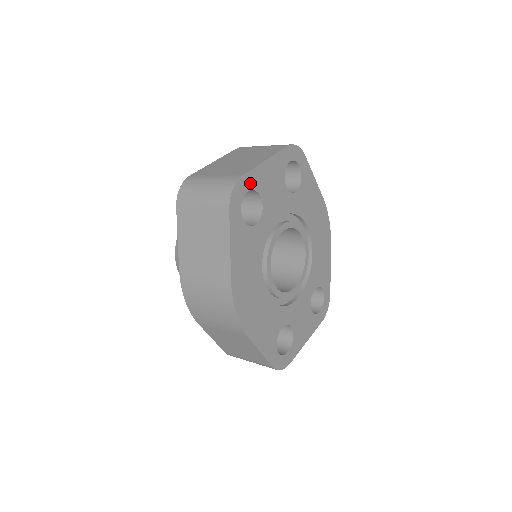
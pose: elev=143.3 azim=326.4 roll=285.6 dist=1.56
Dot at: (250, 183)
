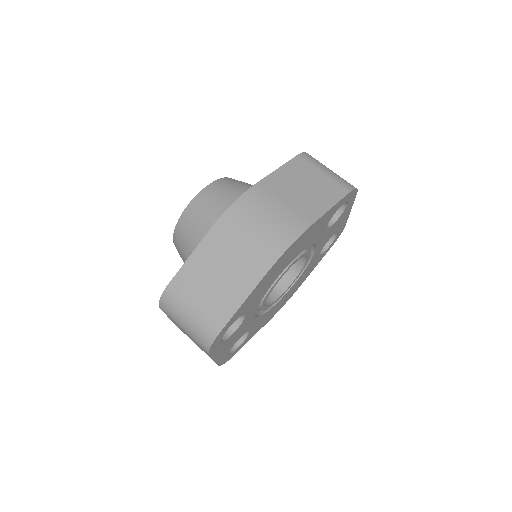
Dot at: (349, 203)
